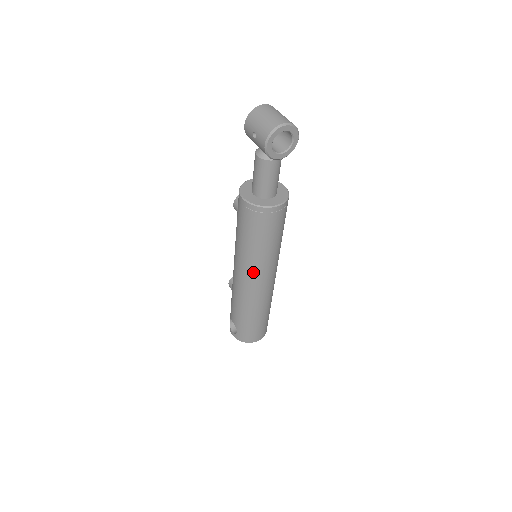
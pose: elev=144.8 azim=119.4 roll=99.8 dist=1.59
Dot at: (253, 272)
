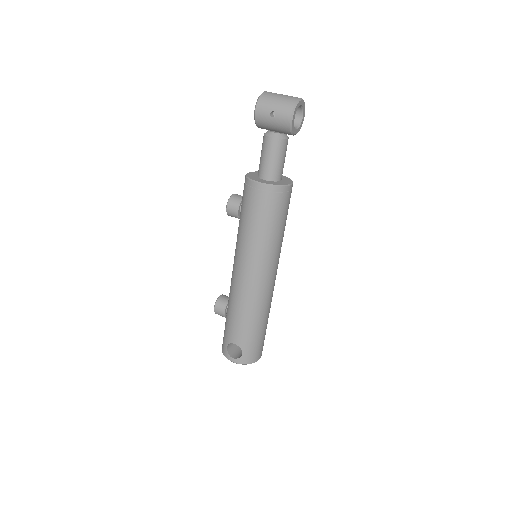
Dot at: (267, 266)
